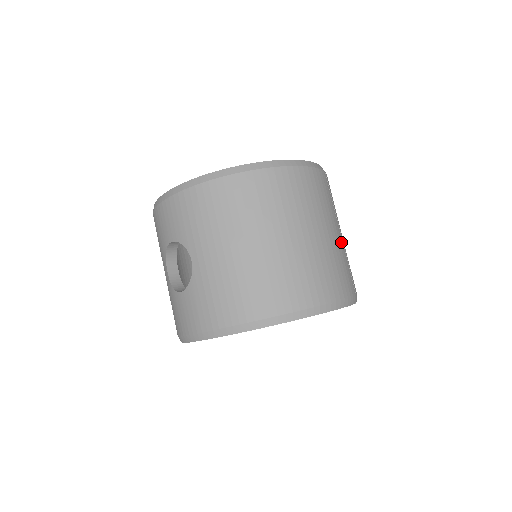
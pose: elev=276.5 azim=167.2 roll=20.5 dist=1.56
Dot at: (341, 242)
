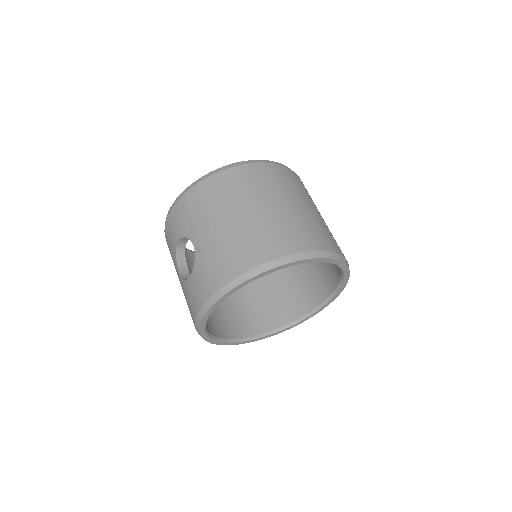
Dot at: (320, 218)
